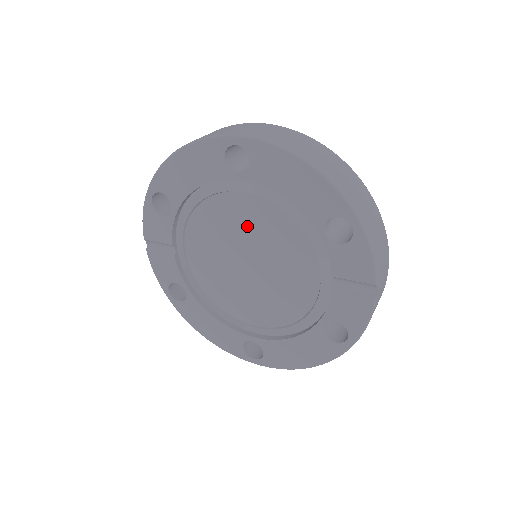
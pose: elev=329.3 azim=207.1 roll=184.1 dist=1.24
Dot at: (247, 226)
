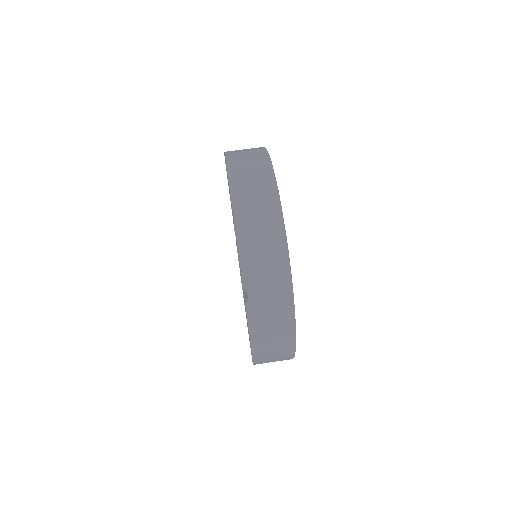
Dot at: occluded
